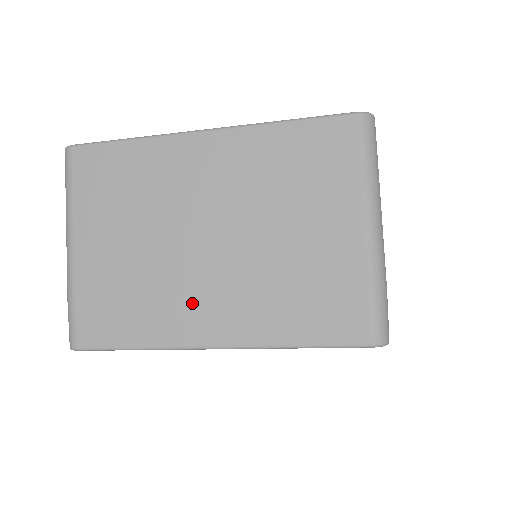
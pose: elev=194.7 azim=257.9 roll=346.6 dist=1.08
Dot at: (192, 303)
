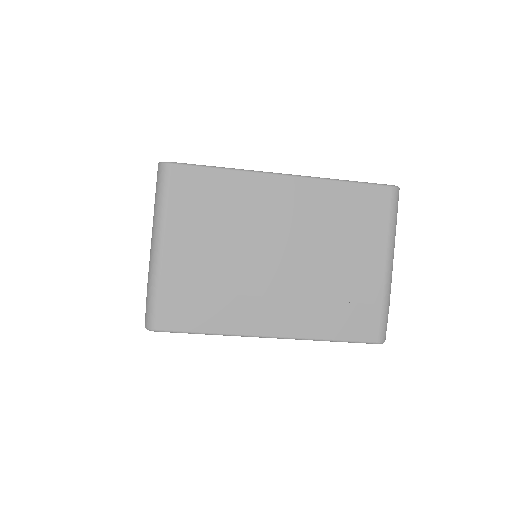
Dot at: (259, 303)
